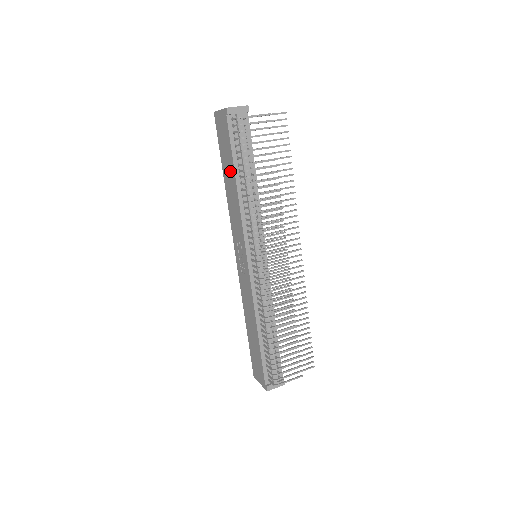
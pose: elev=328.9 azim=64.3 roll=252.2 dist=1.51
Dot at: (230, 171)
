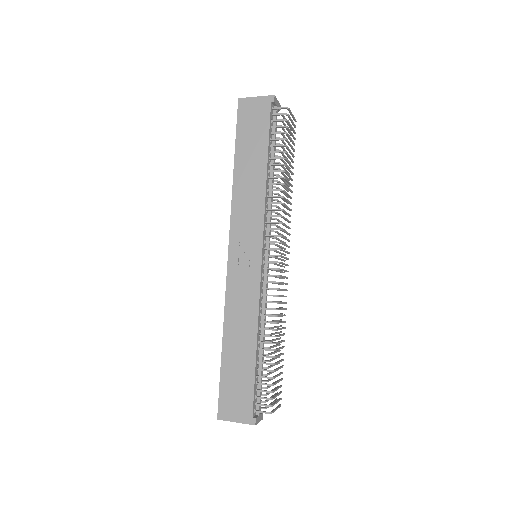
Dot at: (256, 157)
